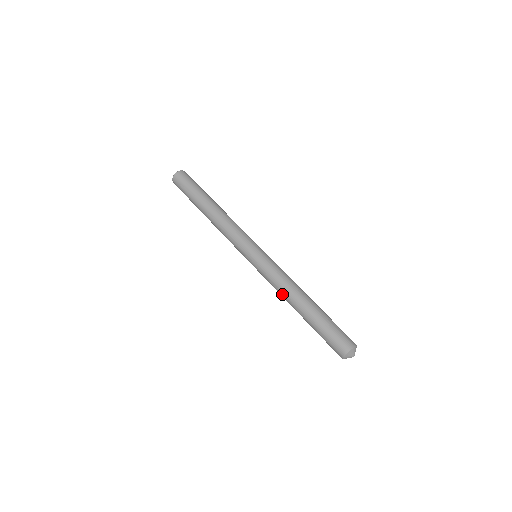
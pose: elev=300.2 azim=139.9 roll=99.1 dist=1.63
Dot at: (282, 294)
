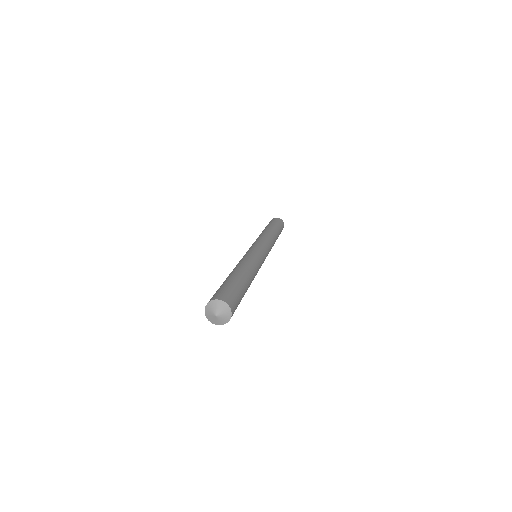
Dot at: (241, 263)
